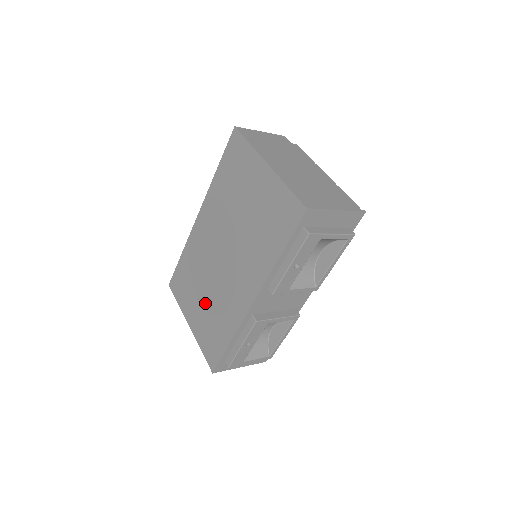
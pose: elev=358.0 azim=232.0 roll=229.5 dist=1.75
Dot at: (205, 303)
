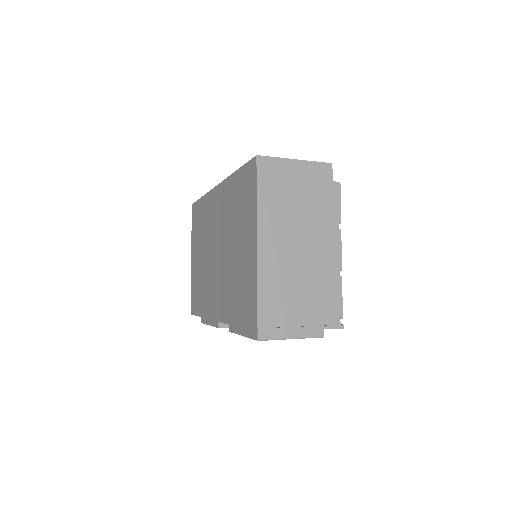
Dot at: (200, 264)
